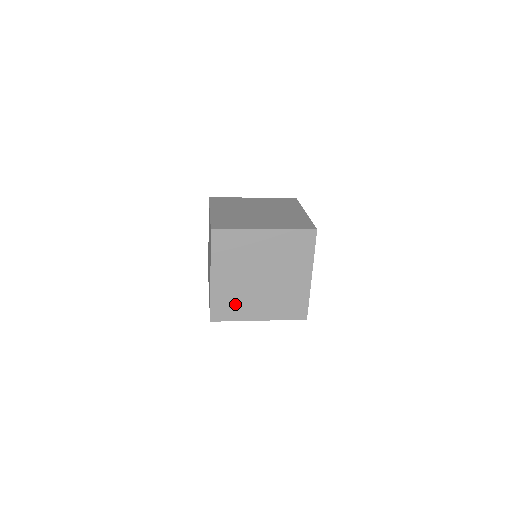
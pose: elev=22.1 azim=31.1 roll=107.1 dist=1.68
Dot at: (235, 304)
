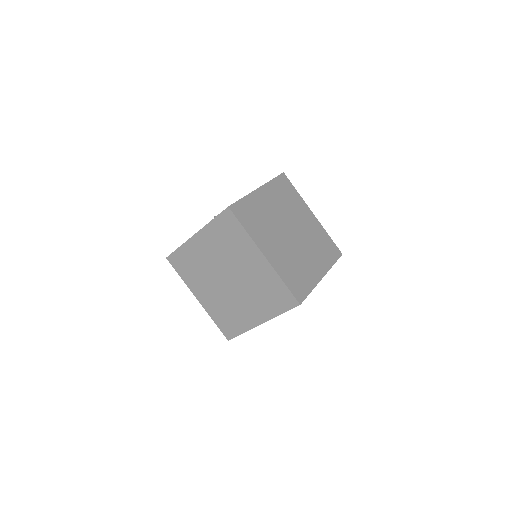
Dot at: occluded
